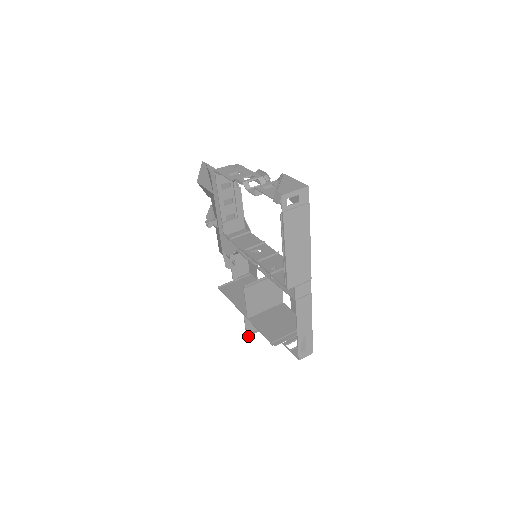
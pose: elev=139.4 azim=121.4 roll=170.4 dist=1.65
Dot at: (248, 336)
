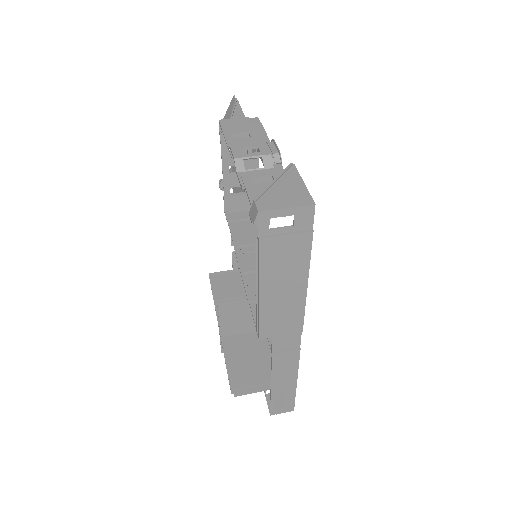
Dot at: occluded
